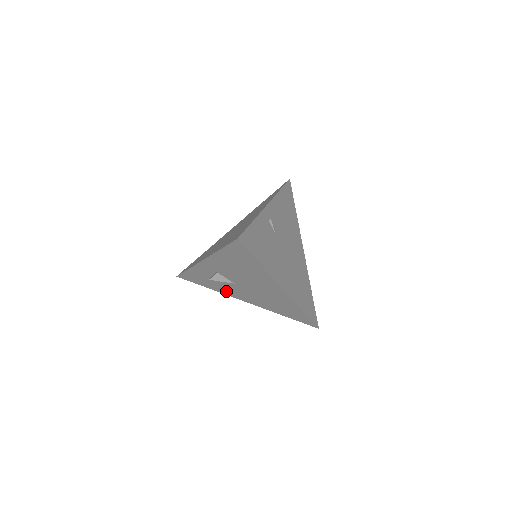
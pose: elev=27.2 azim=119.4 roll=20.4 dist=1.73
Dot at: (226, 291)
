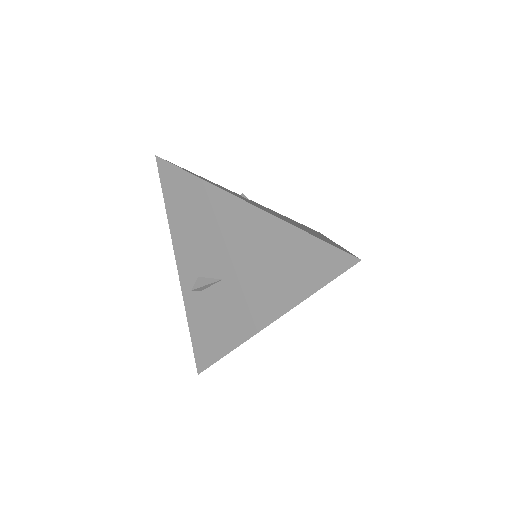
Dot at: (237, 327)
